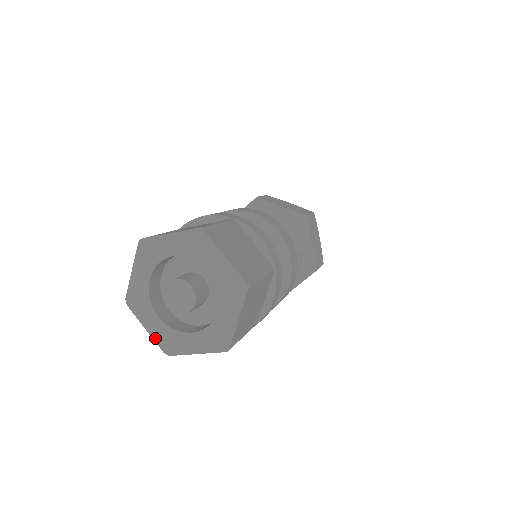
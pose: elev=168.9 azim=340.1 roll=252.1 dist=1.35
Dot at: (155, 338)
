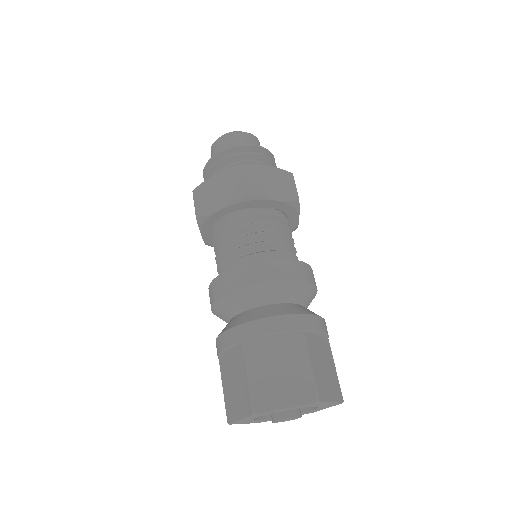
Dot at: occluded
